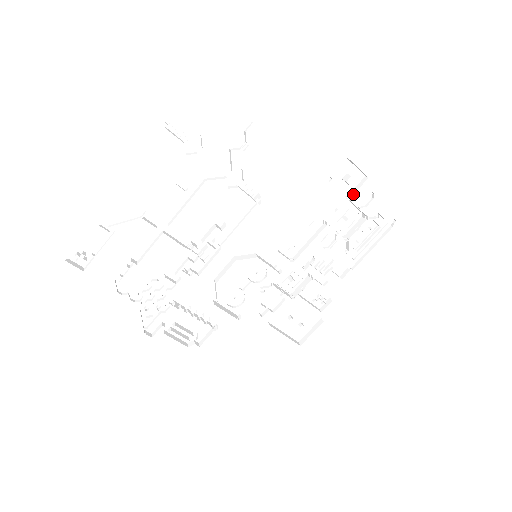
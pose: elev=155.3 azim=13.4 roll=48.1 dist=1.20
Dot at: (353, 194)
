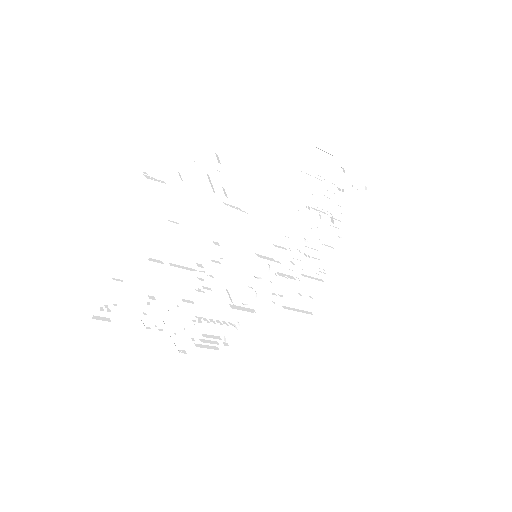
Dot at: (326, 175)
